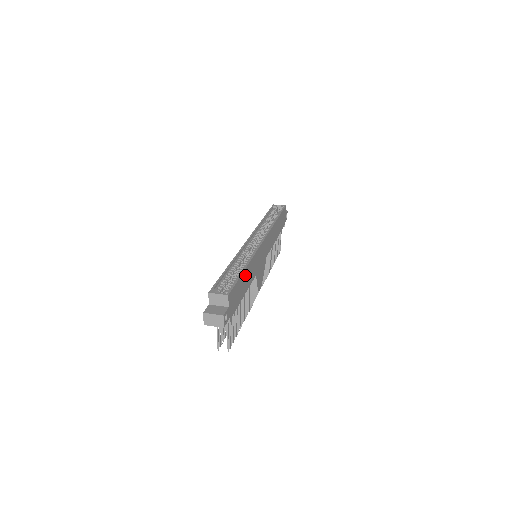
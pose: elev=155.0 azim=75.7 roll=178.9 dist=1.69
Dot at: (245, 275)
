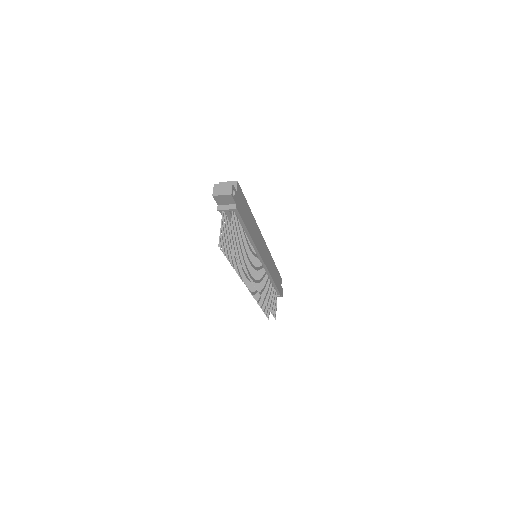
Dot at: (249, 215)
